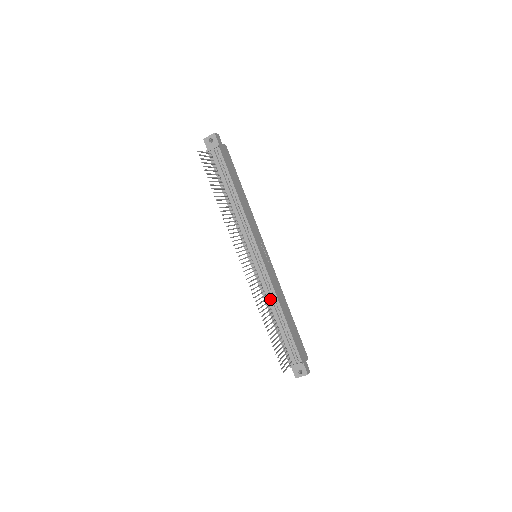
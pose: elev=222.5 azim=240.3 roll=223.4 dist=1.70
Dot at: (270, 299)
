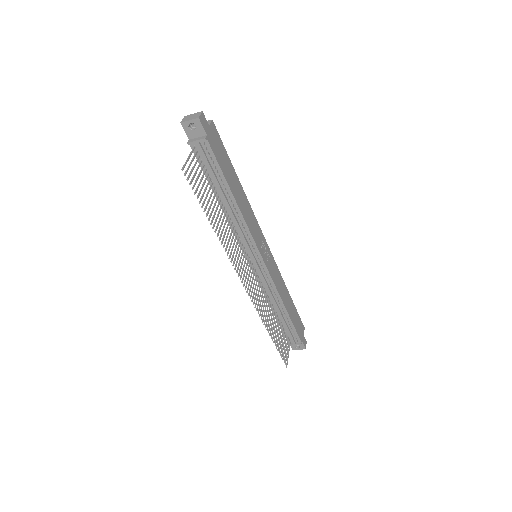
Dot at: (272, 298)
